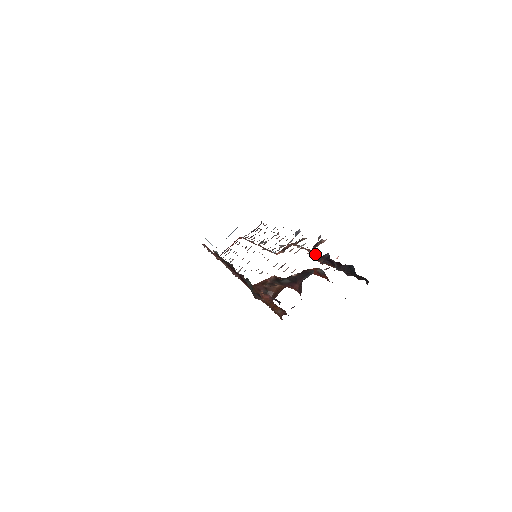
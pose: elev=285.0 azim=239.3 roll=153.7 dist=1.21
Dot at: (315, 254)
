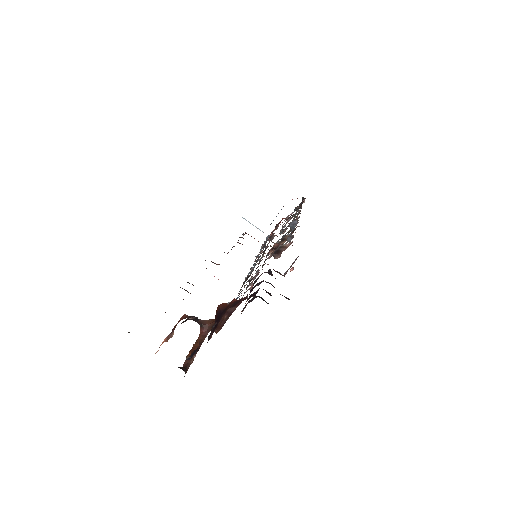
Dot at: occluded
